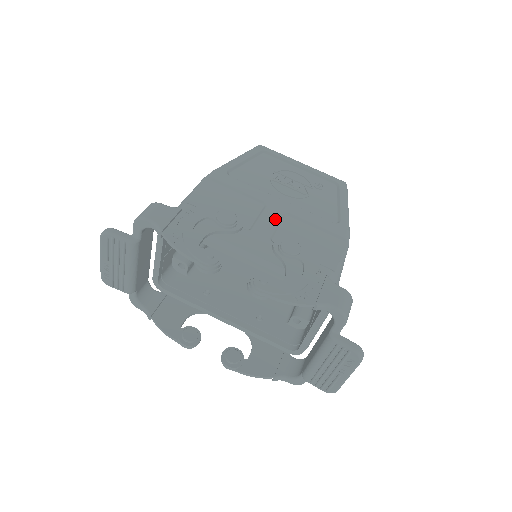
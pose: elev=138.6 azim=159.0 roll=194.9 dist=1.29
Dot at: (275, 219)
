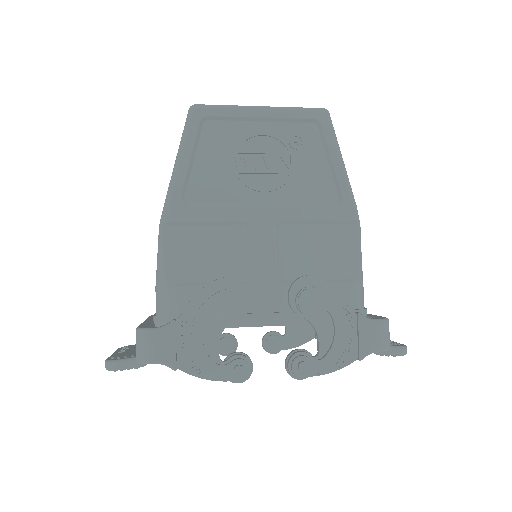
Dot at: (270, 244)
